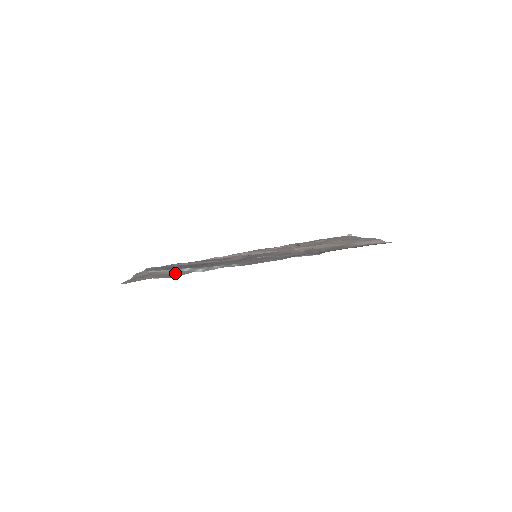
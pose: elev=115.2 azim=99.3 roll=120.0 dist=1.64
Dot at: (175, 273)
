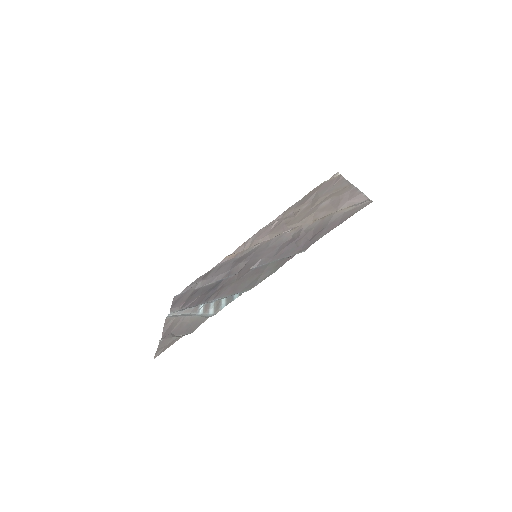
Dot at: (192, 321)
